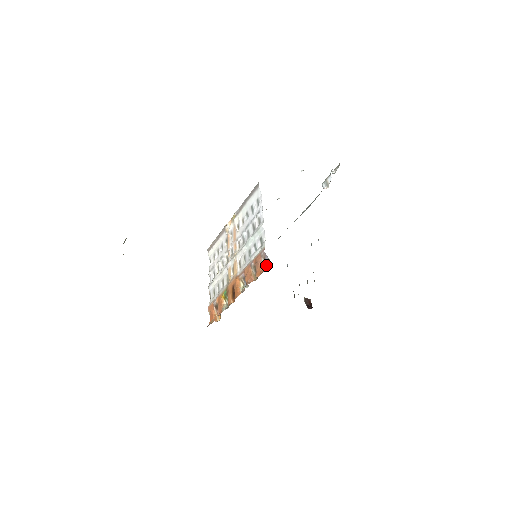
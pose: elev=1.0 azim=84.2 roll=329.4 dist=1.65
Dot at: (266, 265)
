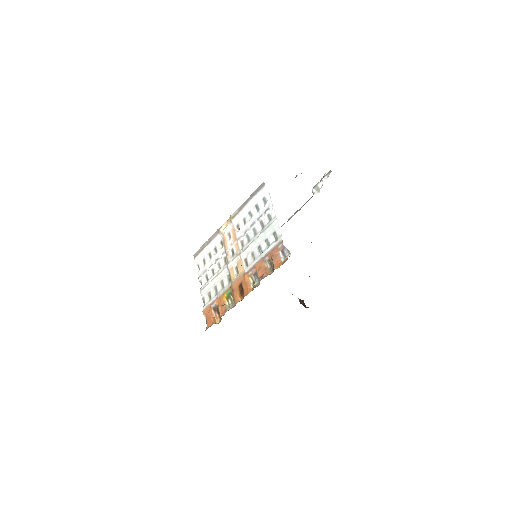
Dot at: (285, 257)
